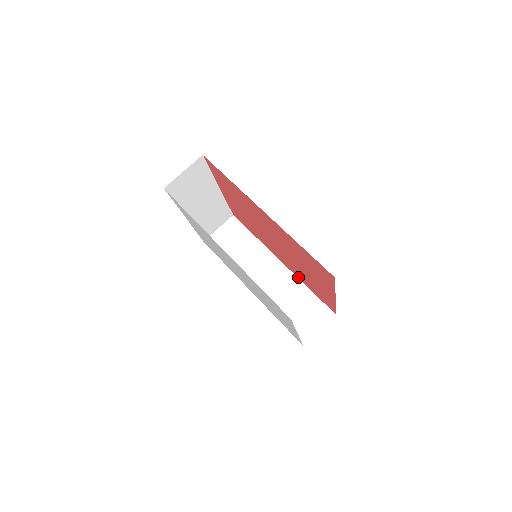
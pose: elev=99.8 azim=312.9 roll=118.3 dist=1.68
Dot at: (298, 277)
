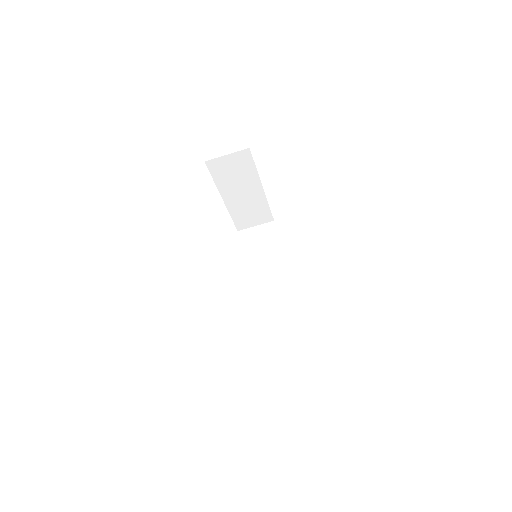
Dot at: (293, 298)
